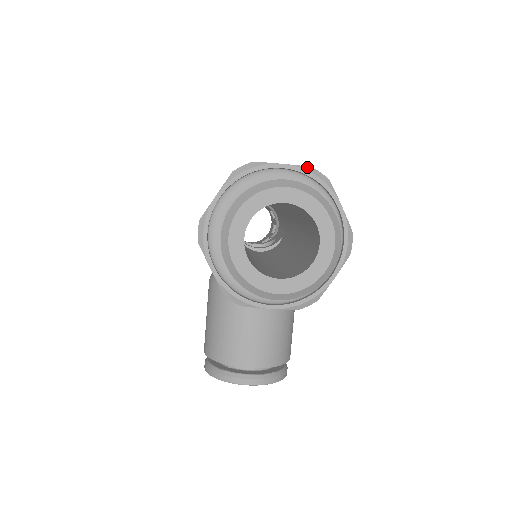
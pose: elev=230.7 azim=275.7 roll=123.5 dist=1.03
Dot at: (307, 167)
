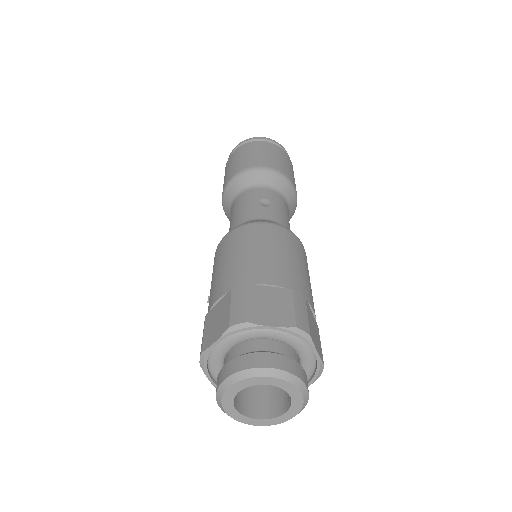
Dot at: (292, 328)
